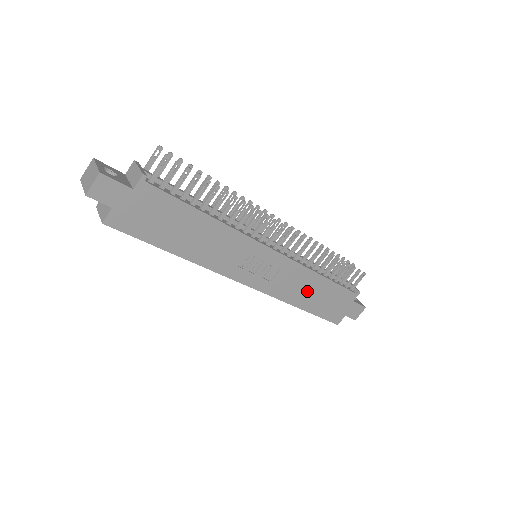
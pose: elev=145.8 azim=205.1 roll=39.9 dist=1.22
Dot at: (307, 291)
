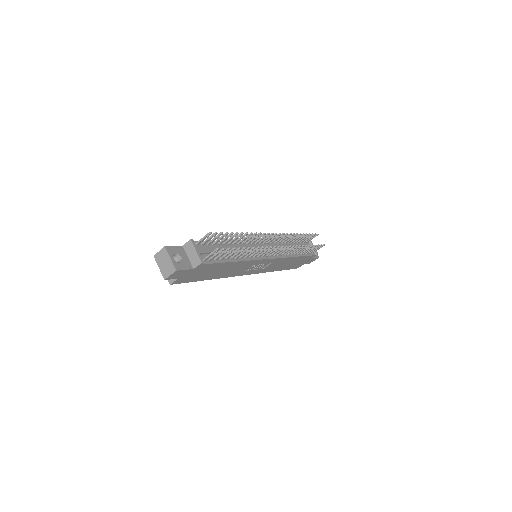
Dot at: (284, 264)
